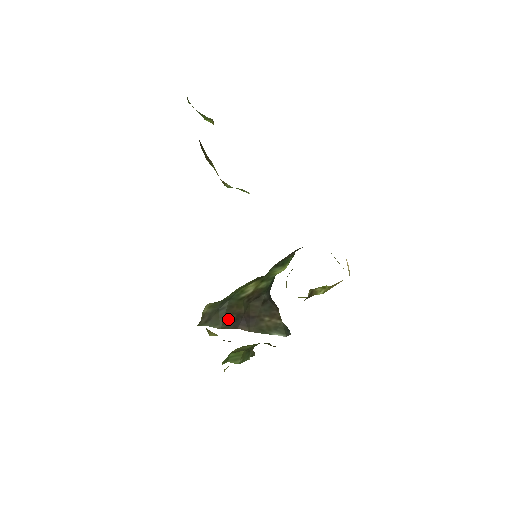
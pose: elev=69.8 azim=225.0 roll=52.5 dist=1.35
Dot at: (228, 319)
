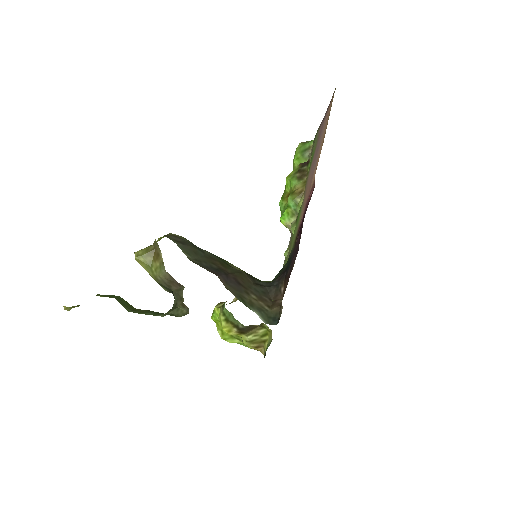
Dot at: (205, 262)
